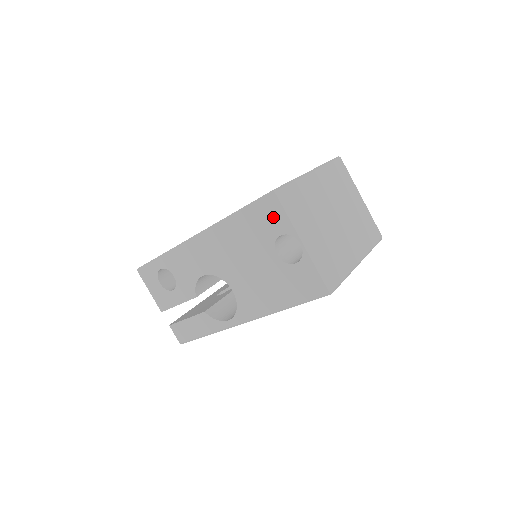
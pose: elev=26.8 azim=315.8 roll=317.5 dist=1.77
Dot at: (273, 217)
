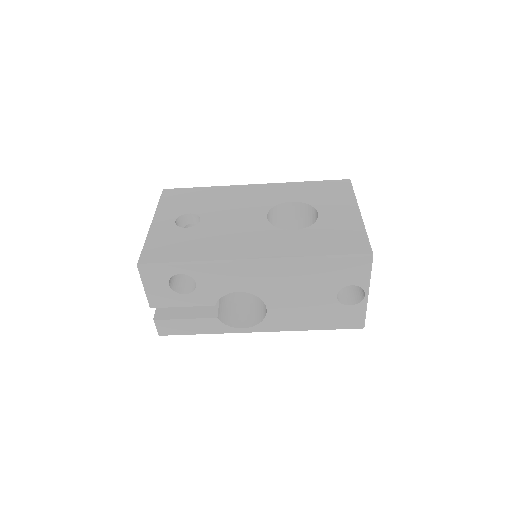
Dot at: (355, 272)
